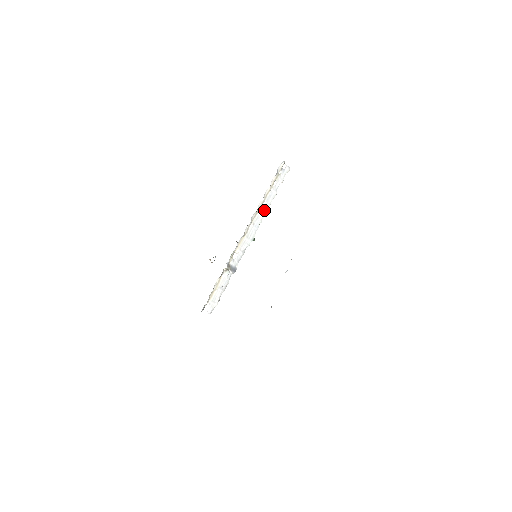
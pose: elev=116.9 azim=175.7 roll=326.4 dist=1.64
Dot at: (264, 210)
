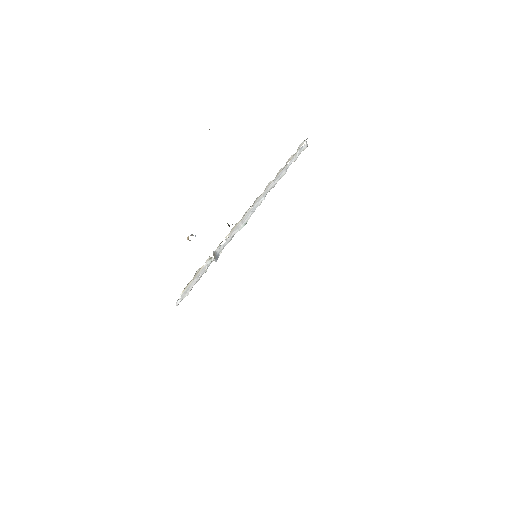
Dot at: (267, 191)
